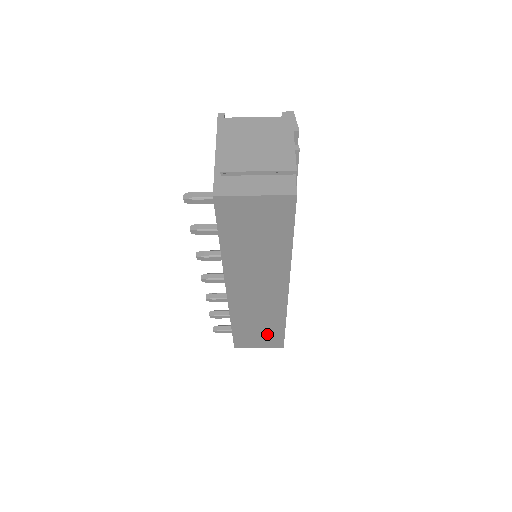
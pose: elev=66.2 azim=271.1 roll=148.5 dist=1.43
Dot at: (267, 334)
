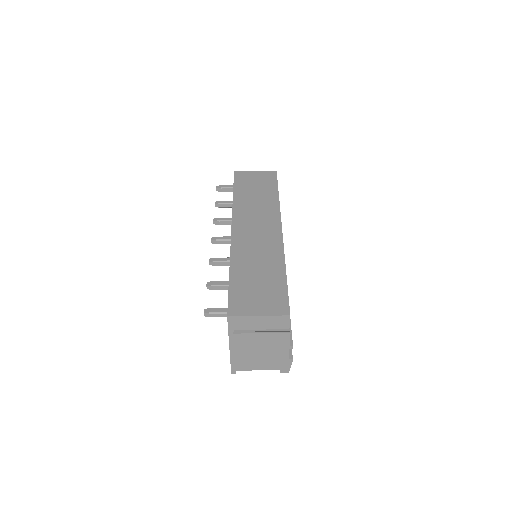
Dot at: (267, 288)
